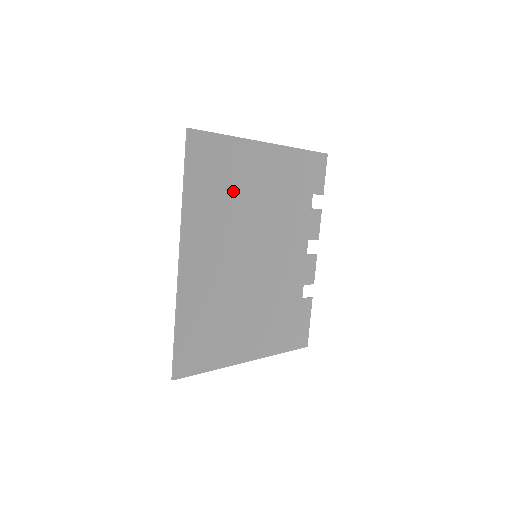
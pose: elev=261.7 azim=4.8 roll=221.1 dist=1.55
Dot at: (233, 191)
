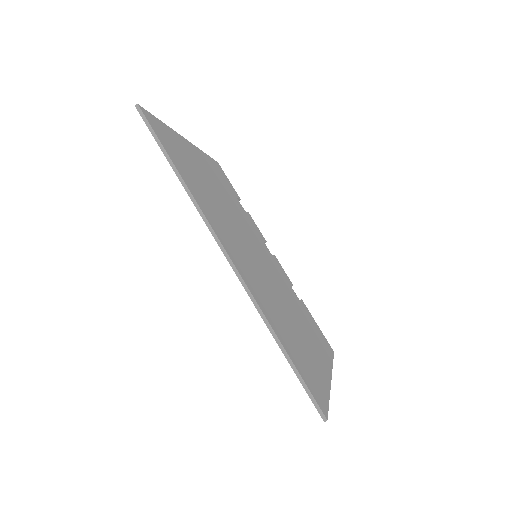
Dot at: (203, 183)
